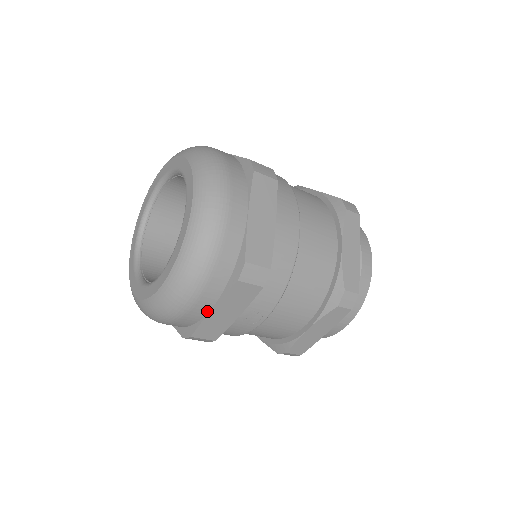
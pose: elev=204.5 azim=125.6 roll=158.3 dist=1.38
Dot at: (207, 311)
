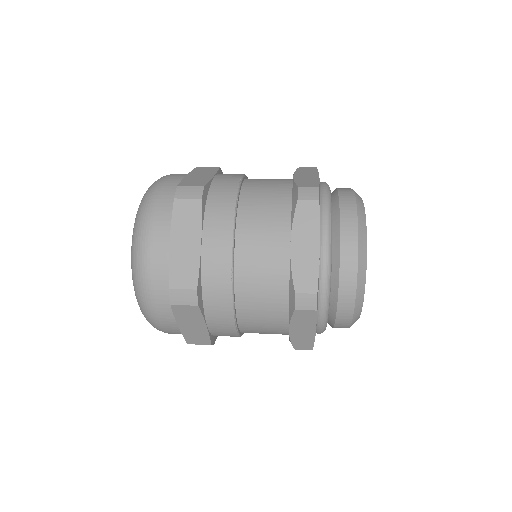
Dot at: occluded
